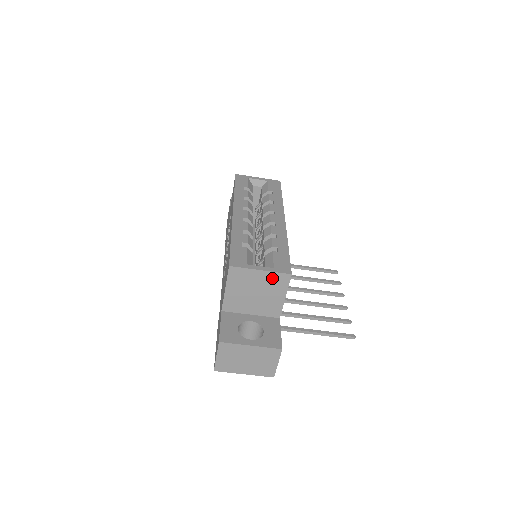
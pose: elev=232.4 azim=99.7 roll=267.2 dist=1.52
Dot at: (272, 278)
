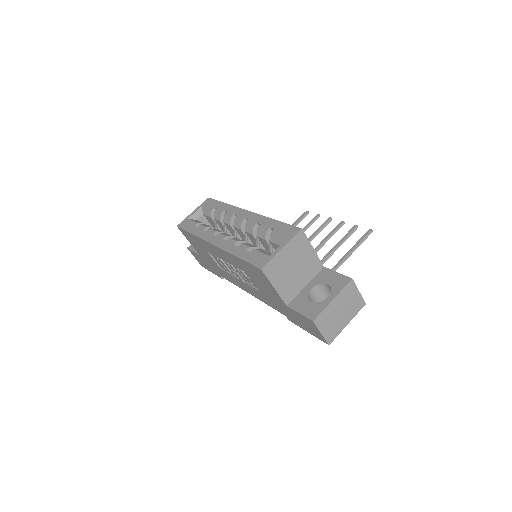
Dot at: (293, 246)
